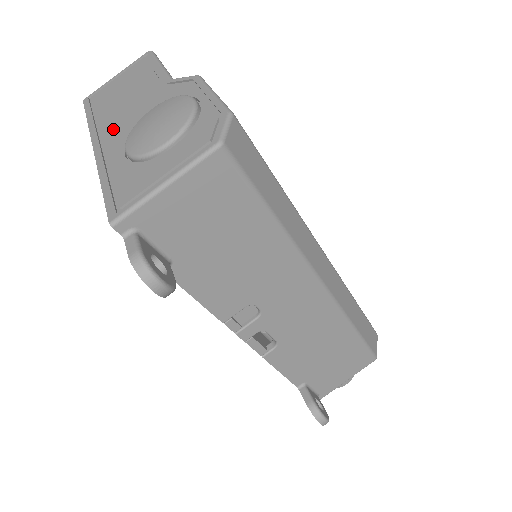
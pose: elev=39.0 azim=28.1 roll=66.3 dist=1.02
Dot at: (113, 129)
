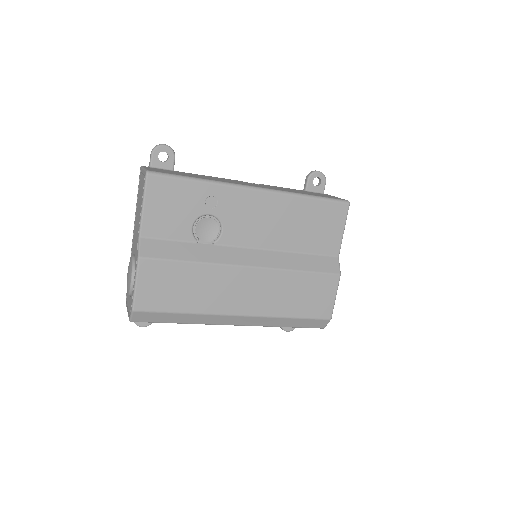
Dot at: (134, 237)
